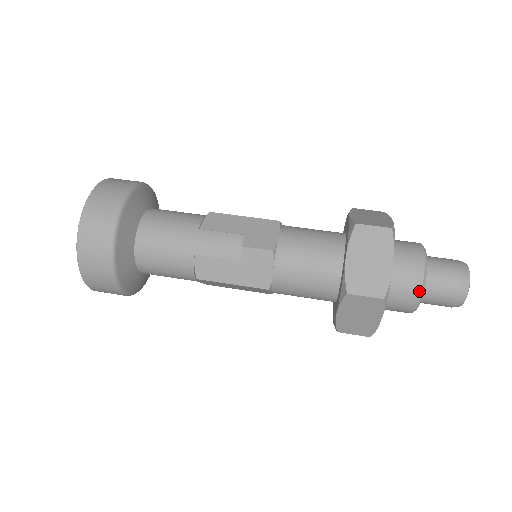
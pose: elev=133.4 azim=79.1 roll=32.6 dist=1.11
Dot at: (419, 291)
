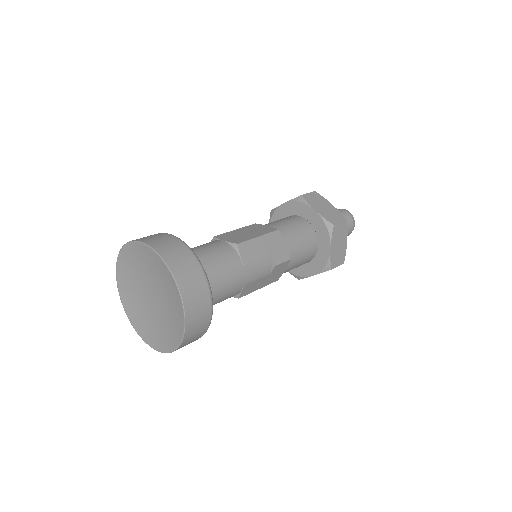
Dot at: occluded
